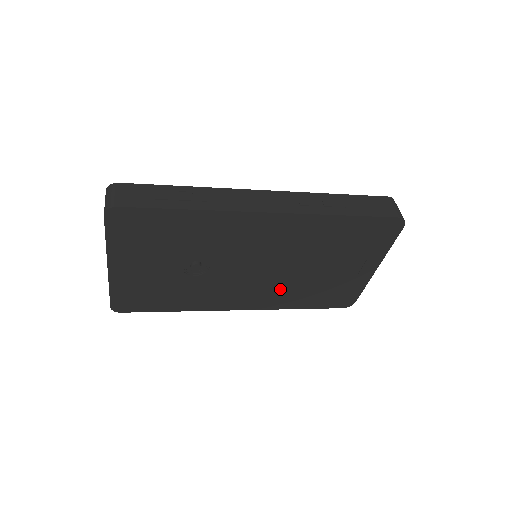
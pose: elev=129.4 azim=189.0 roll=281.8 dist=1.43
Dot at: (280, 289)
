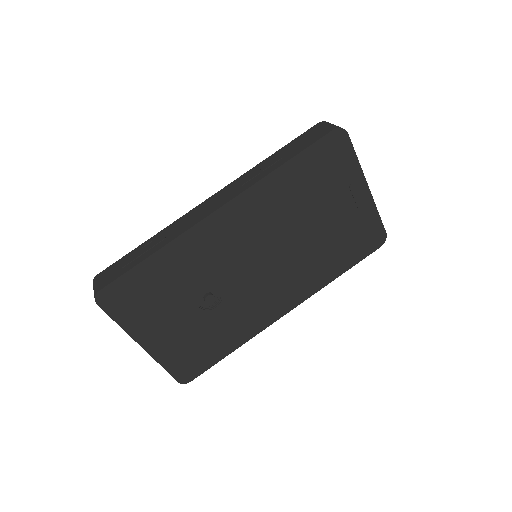
Dot at: (302, 269)
